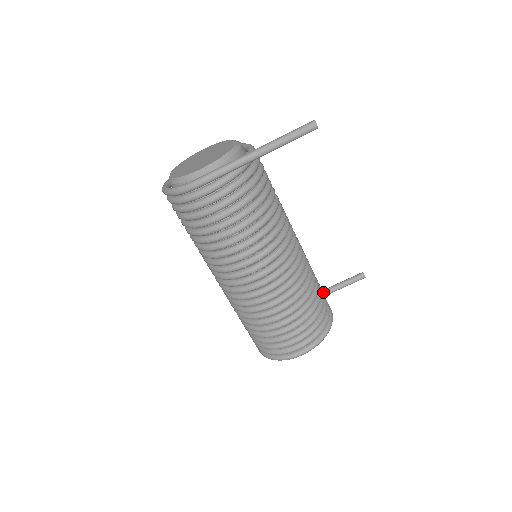
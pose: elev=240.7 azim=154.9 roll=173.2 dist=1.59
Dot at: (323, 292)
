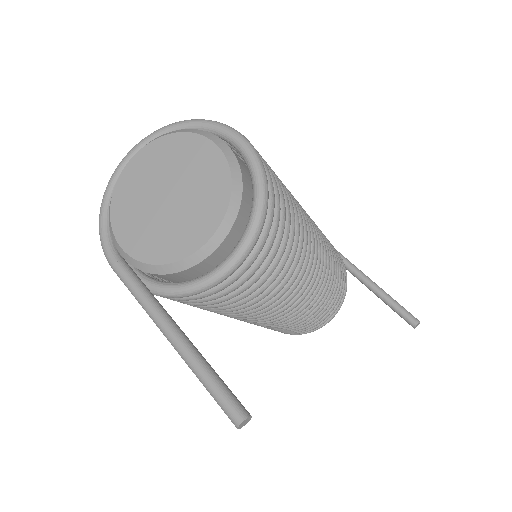
Dot at: (366, 284)
